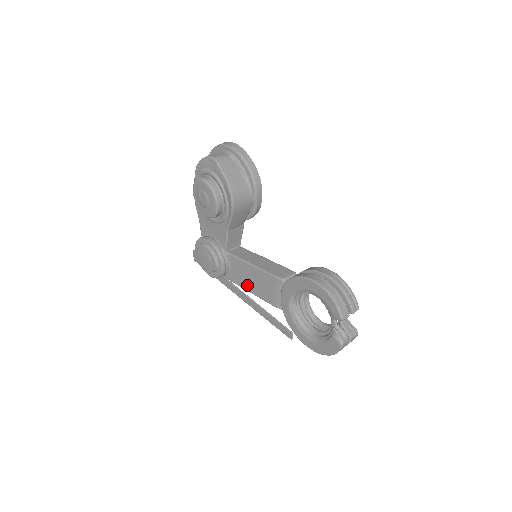
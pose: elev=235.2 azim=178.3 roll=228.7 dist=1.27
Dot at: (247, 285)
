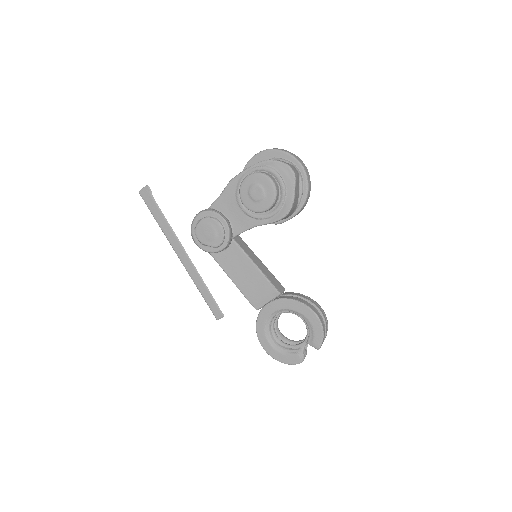
Dot at: (234, 274)
